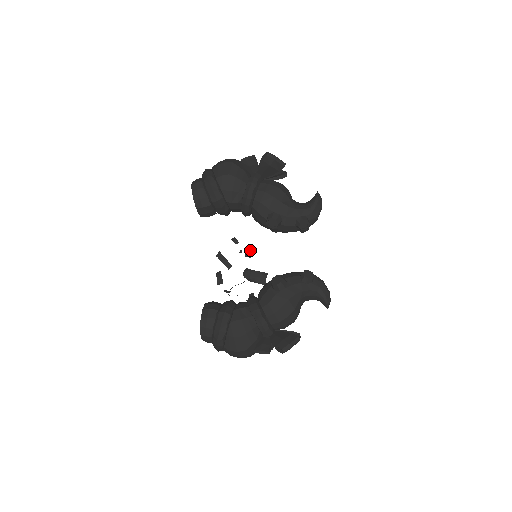
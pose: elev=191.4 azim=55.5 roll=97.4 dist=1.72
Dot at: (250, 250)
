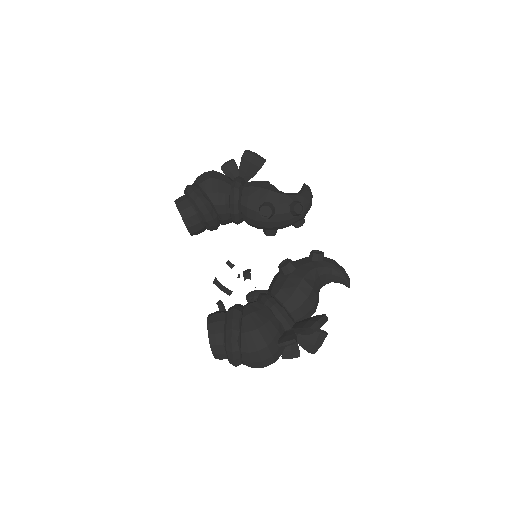
Dot at: (248, 272)
